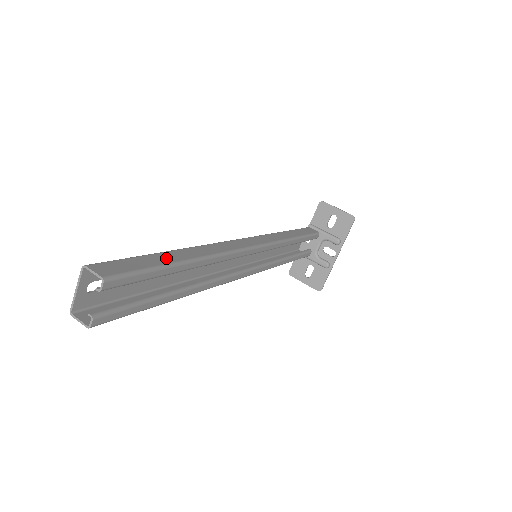
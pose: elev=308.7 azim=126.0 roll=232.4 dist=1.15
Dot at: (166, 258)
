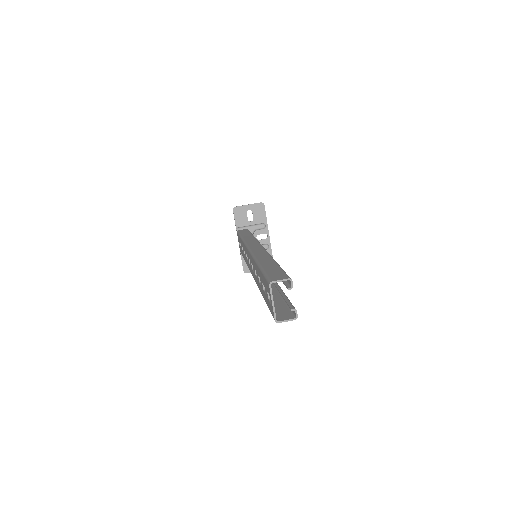
Dot at: (270, 264)
